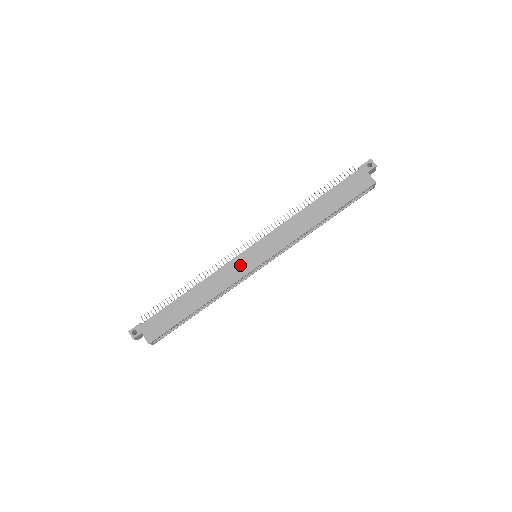
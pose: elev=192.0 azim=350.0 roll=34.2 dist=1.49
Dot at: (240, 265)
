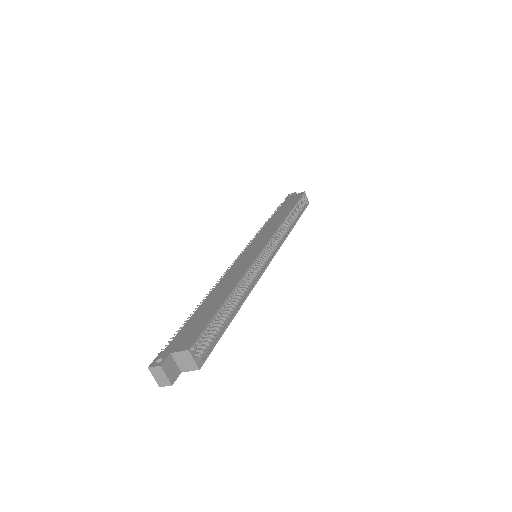
Dot at: (245, 259)
